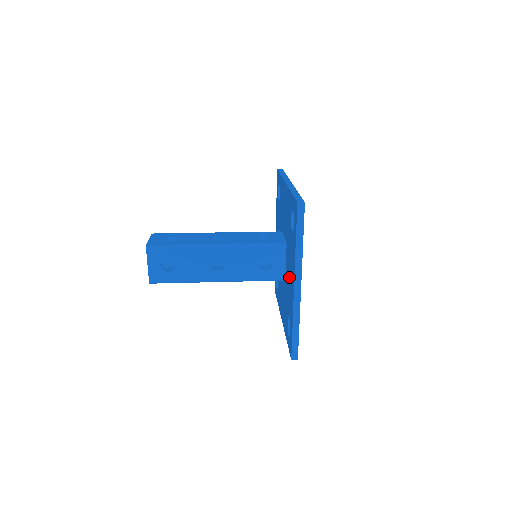
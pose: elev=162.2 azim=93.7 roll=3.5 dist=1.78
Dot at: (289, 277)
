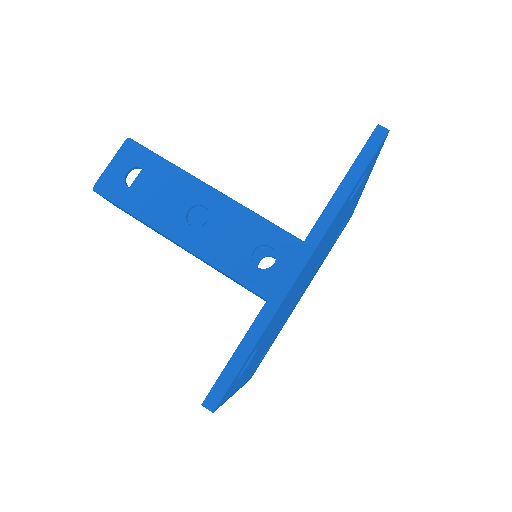
Dot at: occluded
